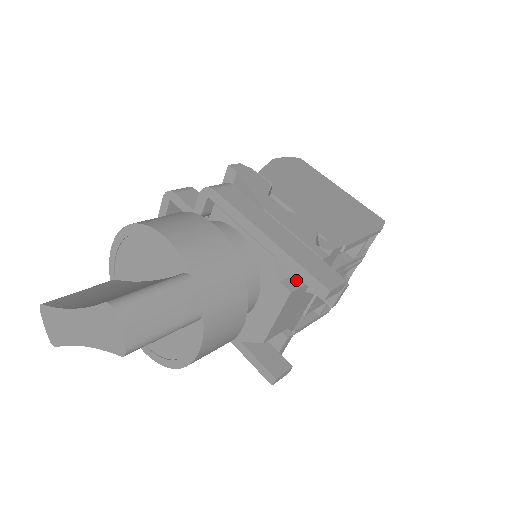
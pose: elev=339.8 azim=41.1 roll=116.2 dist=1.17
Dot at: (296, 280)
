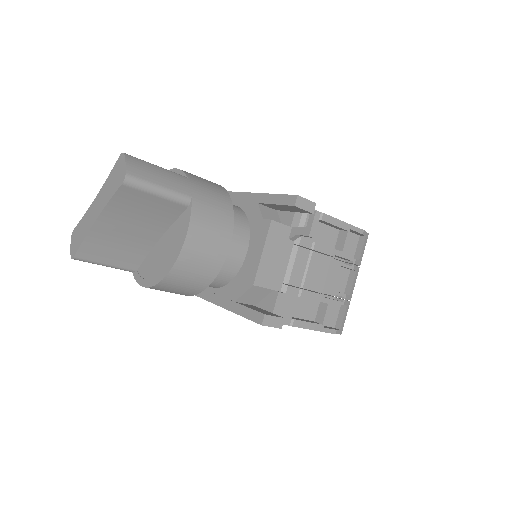
Dot at: occluded
